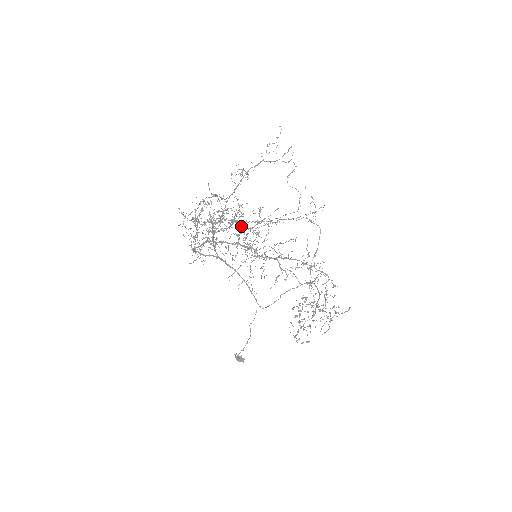
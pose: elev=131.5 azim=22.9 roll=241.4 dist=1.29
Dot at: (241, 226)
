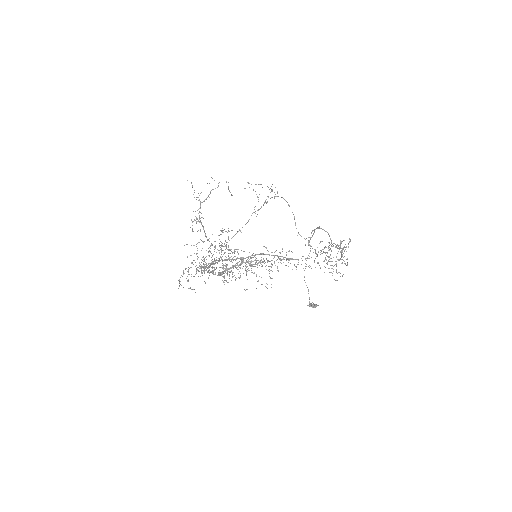
Dot at: (222, 261)
